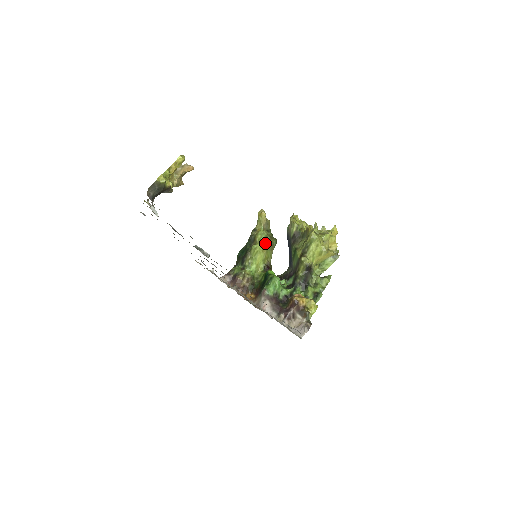
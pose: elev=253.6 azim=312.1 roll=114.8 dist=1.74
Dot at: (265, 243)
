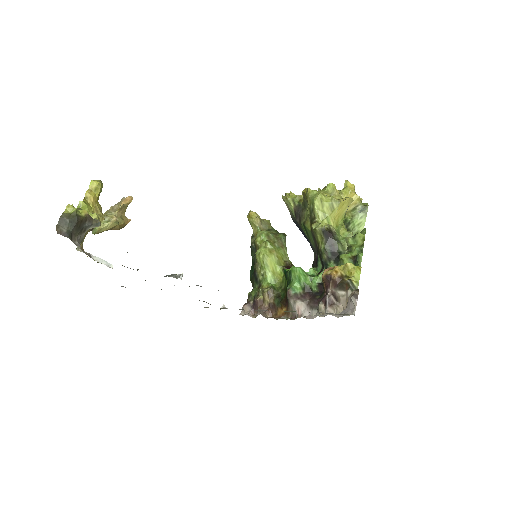
Dot at: (269, 242)
